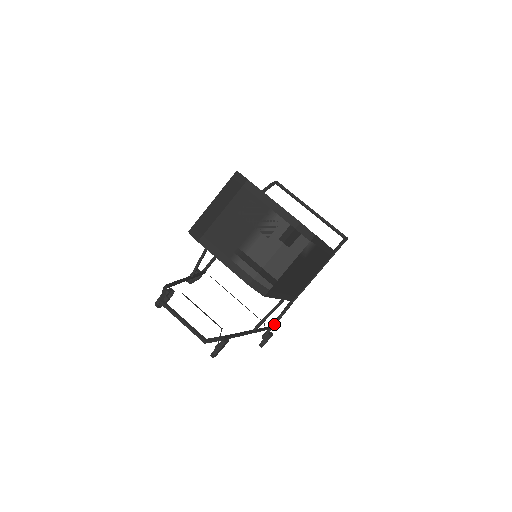
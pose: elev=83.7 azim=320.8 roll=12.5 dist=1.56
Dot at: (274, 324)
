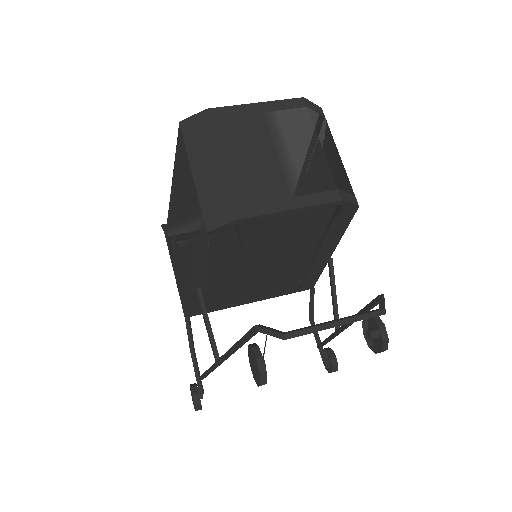
Dot at: (318, 338)
